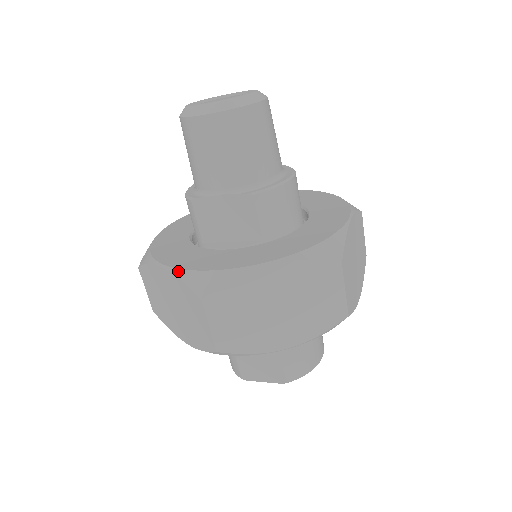
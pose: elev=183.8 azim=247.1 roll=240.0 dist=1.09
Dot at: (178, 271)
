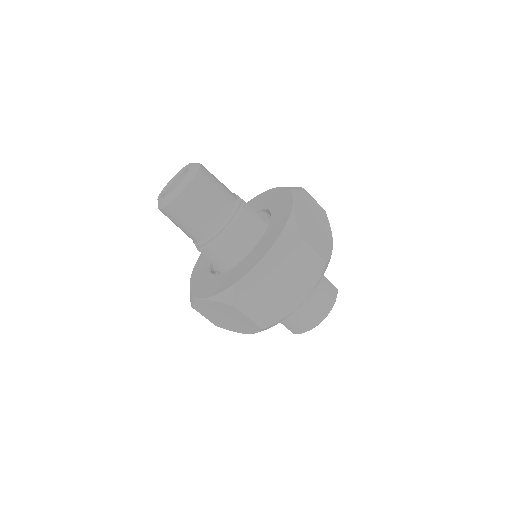
Dot at: (190, 283)
